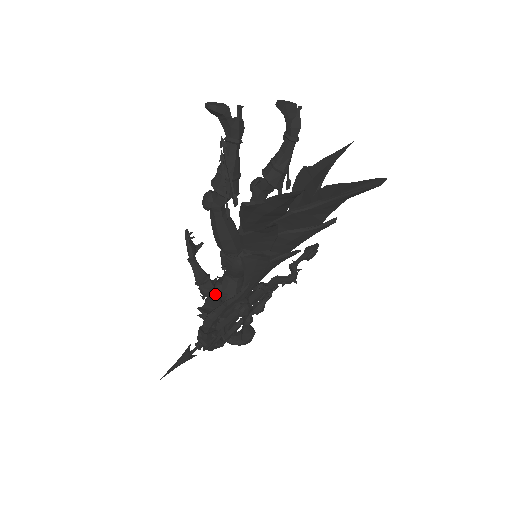
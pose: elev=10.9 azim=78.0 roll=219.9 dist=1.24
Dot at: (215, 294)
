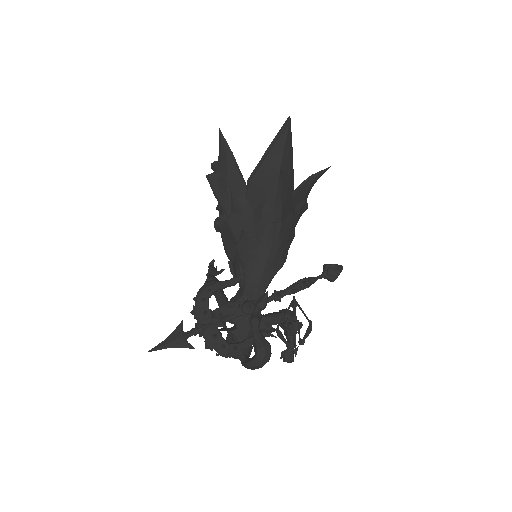
Dot at: (219, 291)
